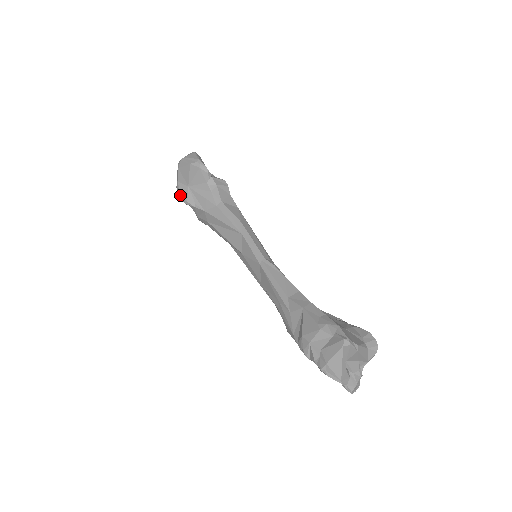
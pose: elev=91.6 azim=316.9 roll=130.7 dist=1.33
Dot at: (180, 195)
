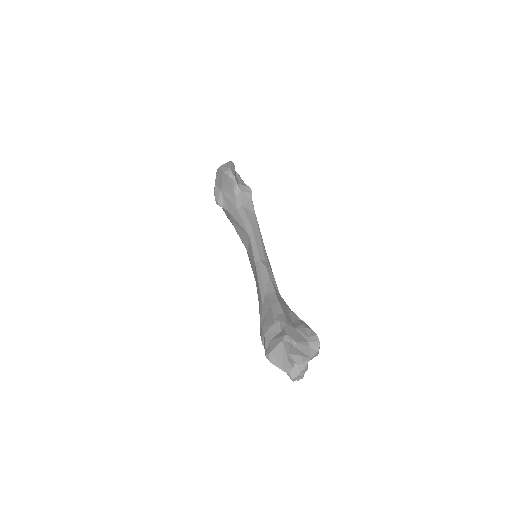
Dot at: occluded
